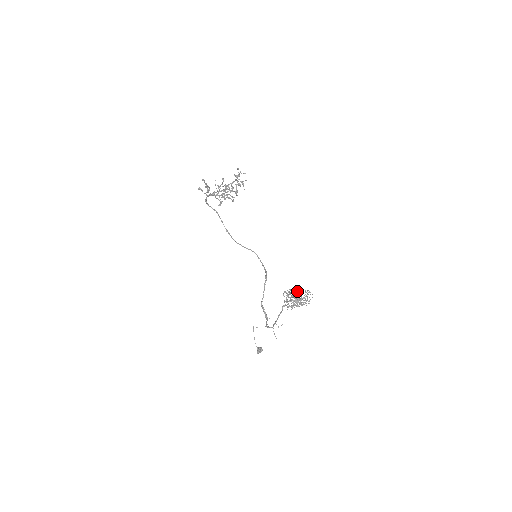
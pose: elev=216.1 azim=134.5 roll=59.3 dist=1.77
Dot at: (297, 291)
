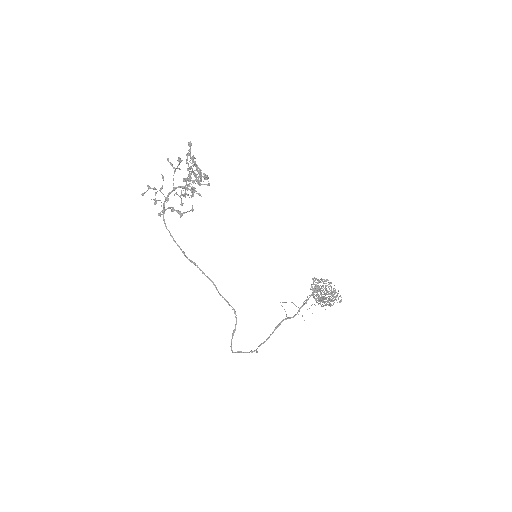
Dot at: occluded
